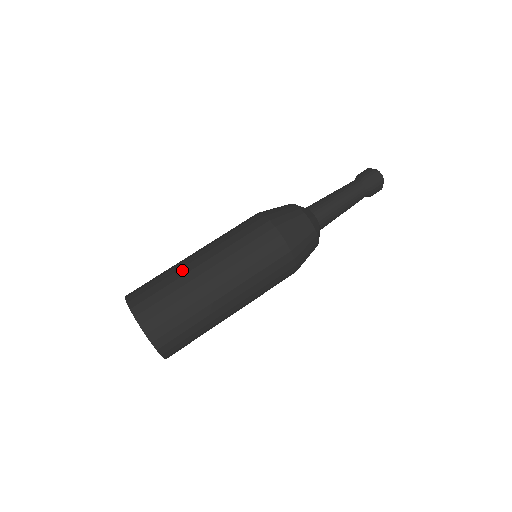
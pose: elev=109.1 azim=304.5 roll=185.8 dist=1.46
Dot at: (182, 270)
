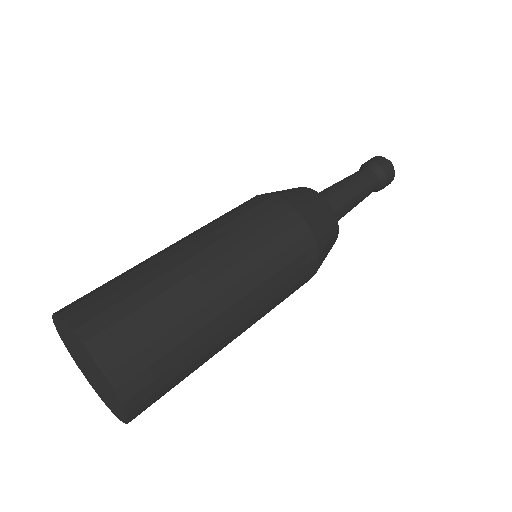
Dot at: occluded
